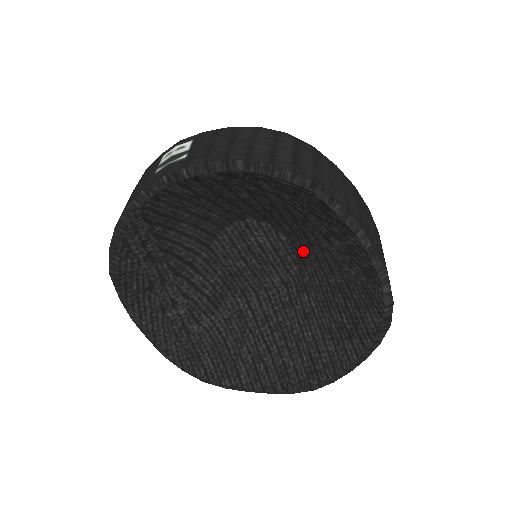
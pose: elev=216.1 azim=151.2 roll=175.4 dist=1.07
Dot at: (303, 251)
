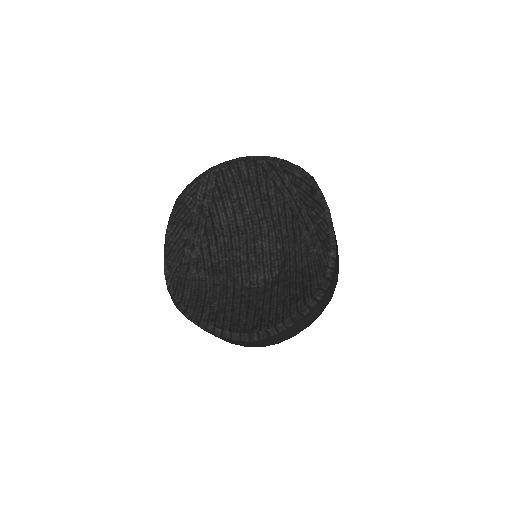
Dot at: (288, 254)
